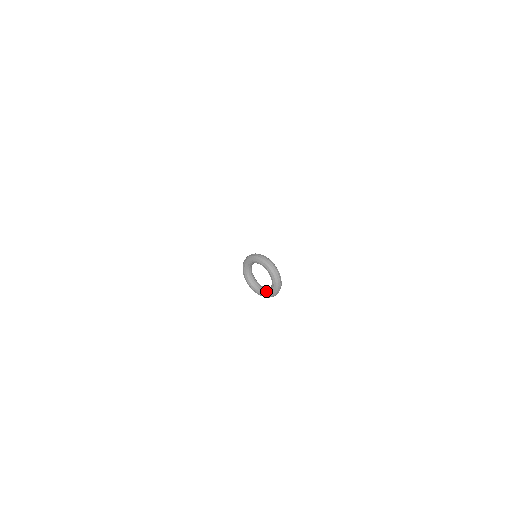
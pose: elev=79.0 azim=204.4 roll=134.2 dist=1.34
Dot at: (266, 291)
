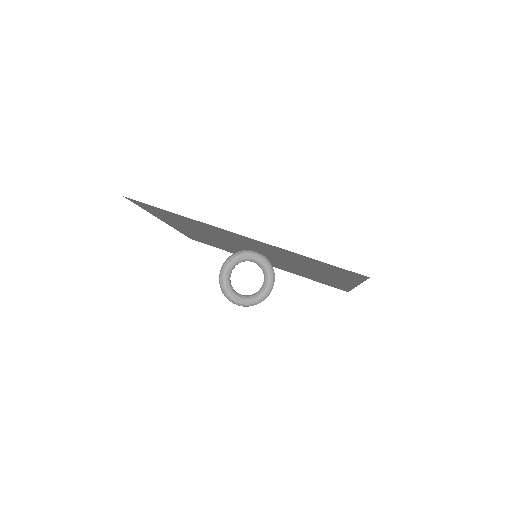
Dot at: (242, 296)
